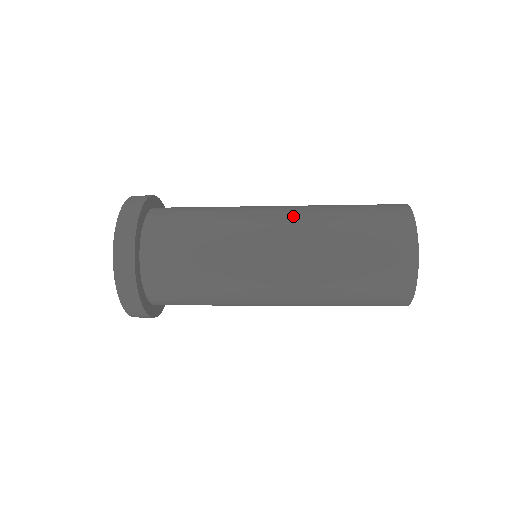
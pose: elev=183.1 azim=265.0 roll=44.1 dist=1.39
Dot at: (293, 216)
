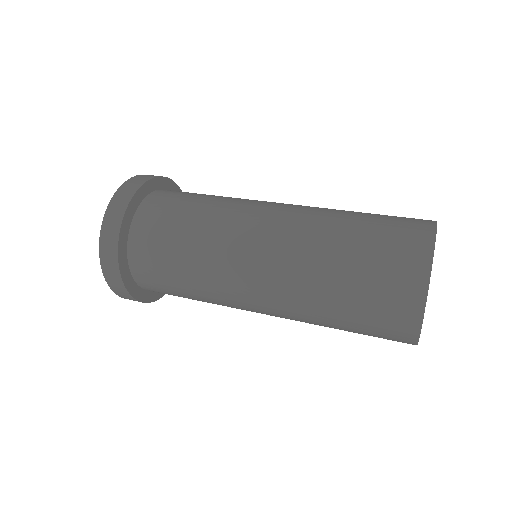
Dot at: (292, 216)
